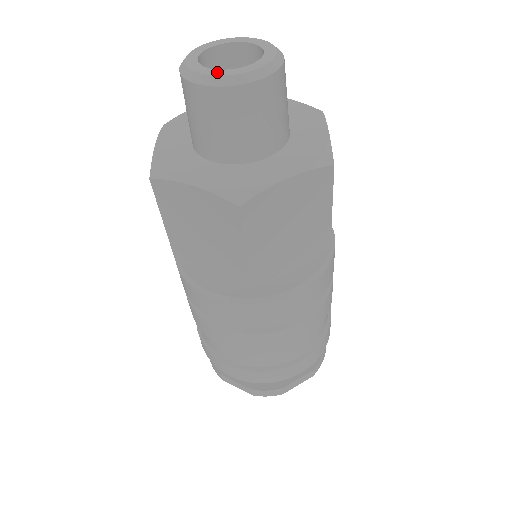
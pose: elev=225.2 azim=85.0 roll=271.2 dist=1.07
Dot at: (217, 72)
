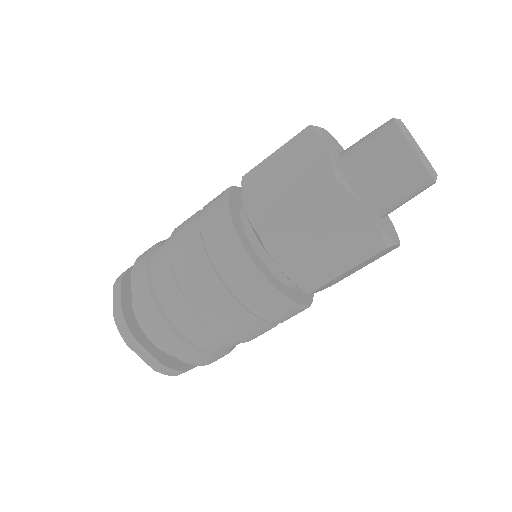
Dot at: (428, 160)
